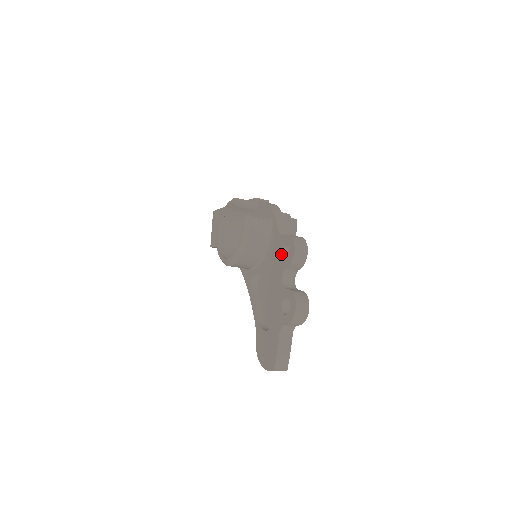
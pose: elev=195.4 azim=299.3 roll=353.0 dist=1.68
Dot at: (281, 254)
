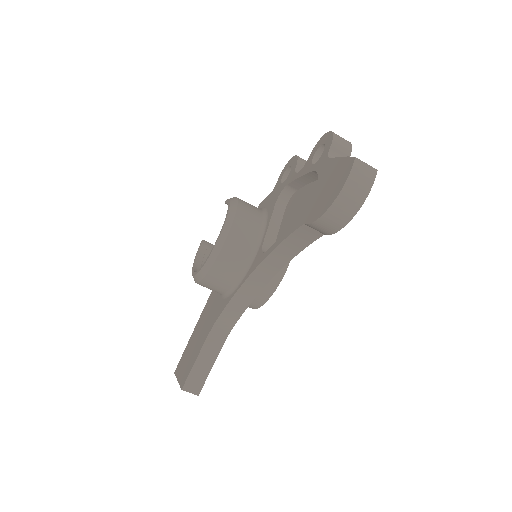
Dot at: (283, 183)
